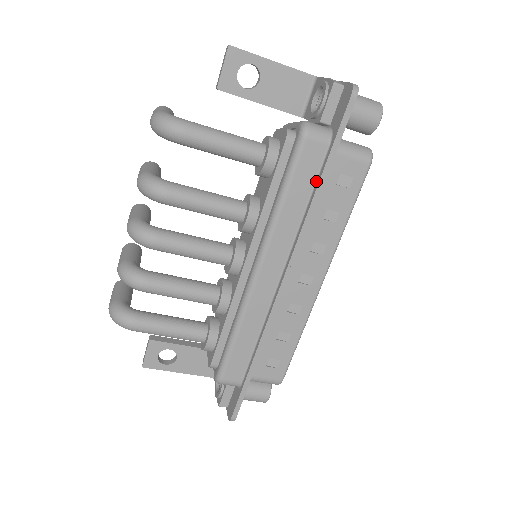
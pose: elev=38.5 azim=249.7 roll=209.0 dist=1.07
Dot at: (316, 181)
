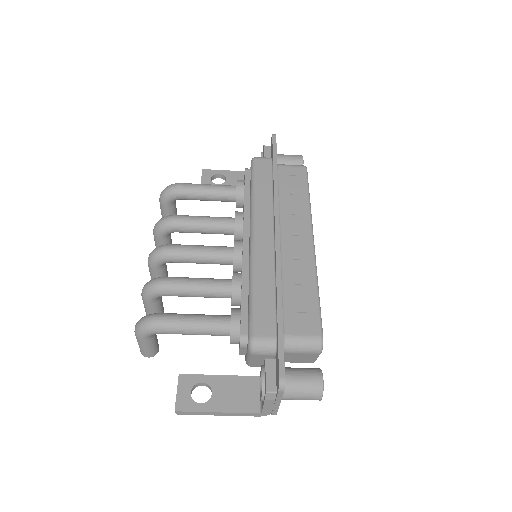
Dot at: (272, 176)
